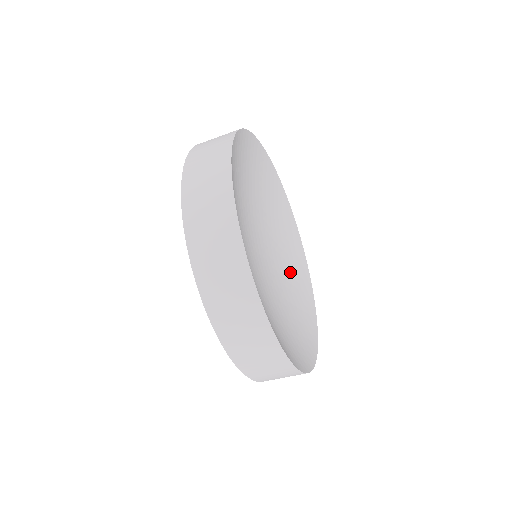
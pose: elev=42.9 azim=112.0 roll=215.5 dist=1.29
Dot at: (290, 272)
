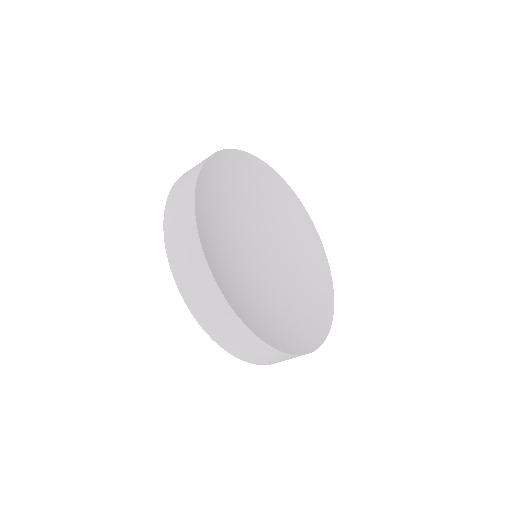
Dot at: (301, 306)
